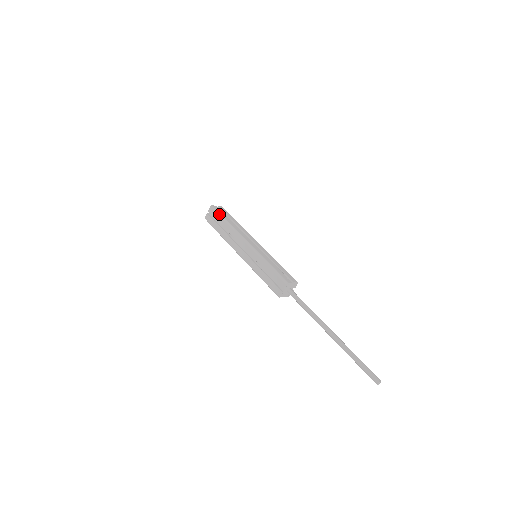
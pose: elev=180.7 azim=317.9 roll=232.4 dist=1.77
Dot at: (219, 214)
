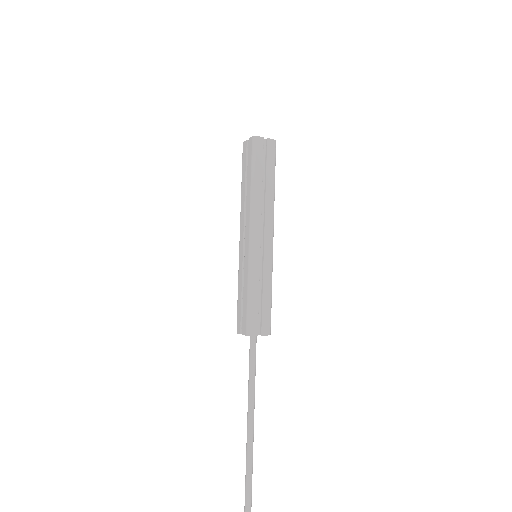
Dot at: (253, 160)
